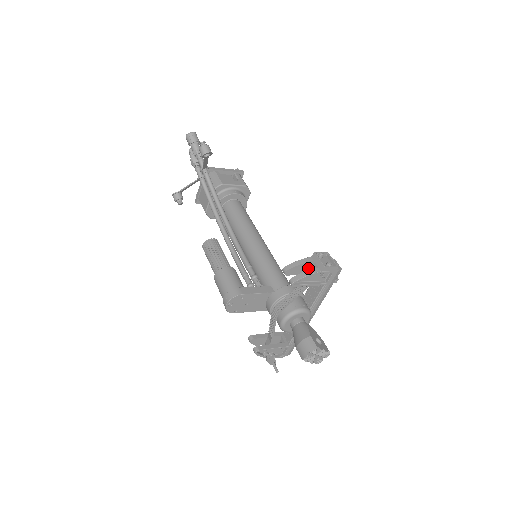
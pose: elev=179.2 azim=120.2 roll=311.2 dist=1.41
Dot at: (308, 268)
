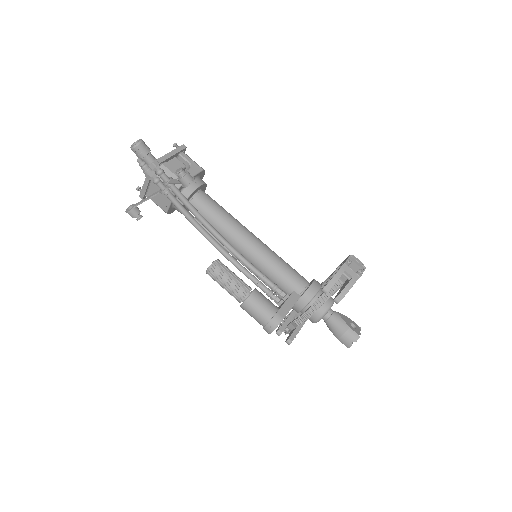
Dot at: occluded
